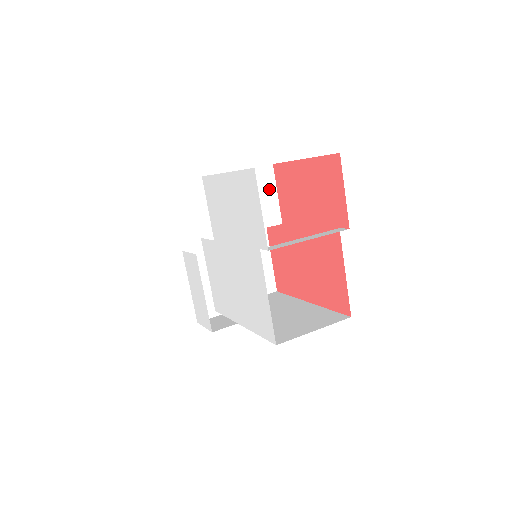
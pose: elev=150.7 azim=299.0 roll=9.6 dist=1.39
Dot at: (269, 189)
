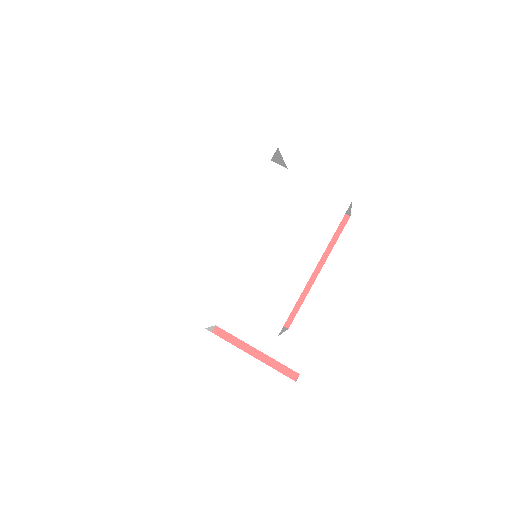
Dot at: occluded
